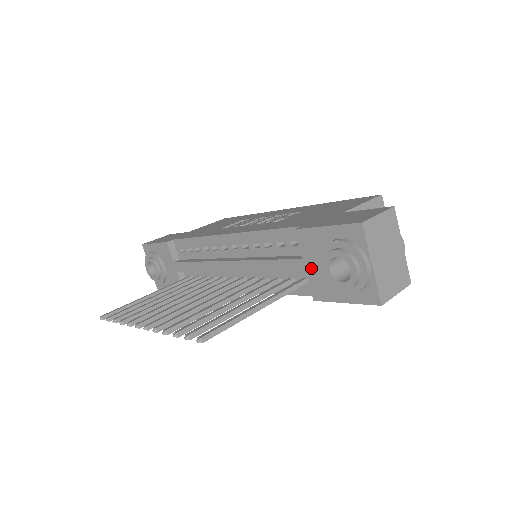
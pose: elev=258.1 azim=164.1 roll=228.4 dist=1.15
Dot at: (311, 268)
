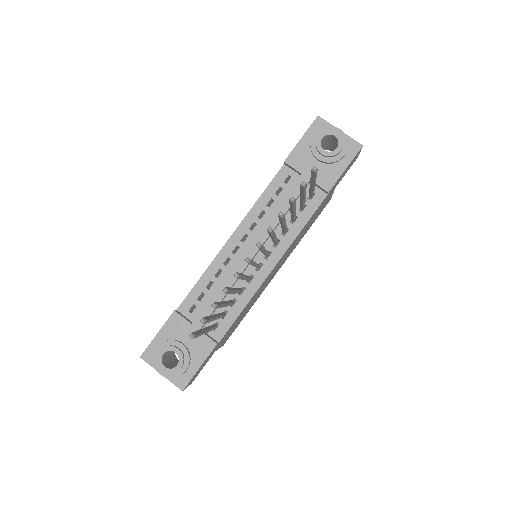
Dot at: occluded
